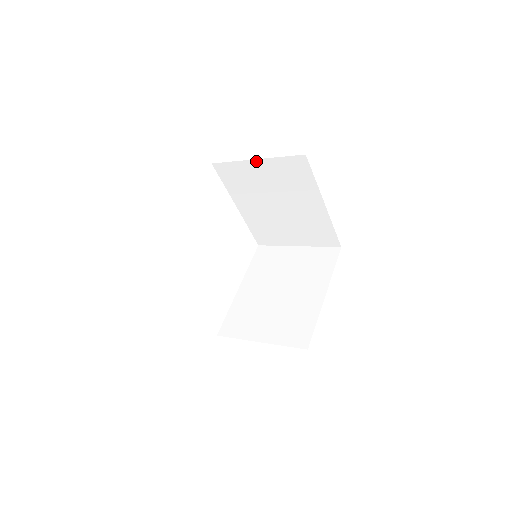
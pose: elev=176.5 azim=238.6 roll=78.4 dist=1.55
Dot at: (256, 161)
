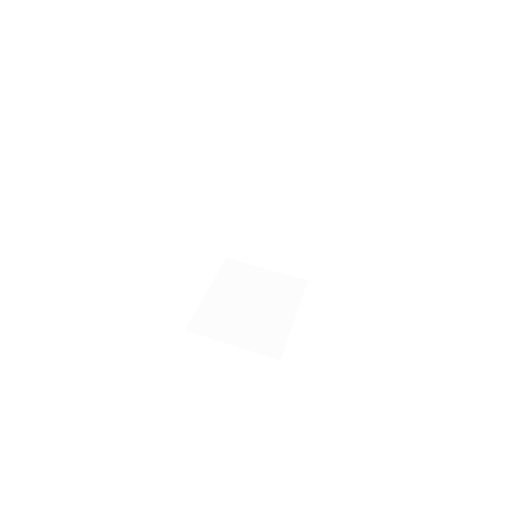
Dot at: occluded
